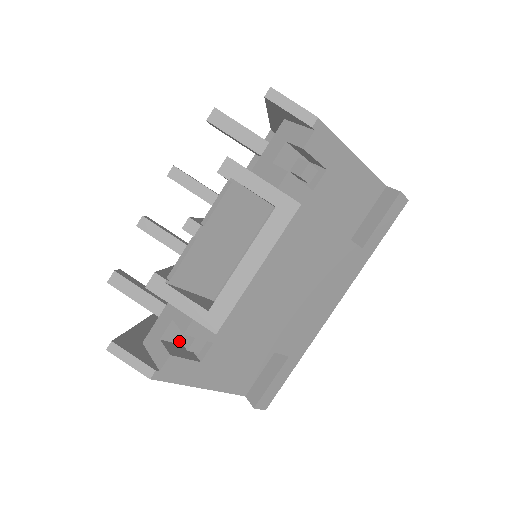
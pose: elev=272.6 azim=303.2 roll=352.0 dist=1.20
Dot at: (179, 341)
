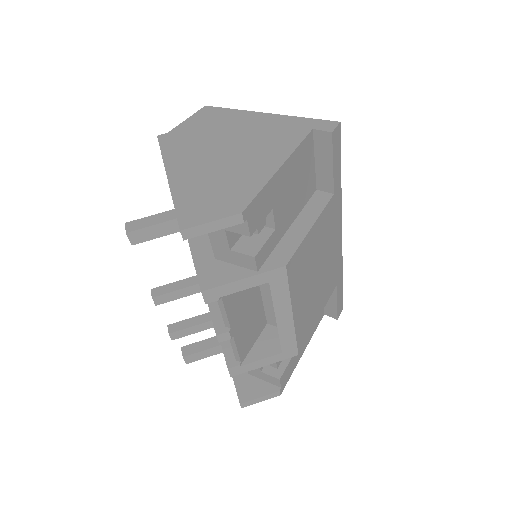
Dot at: occluded
